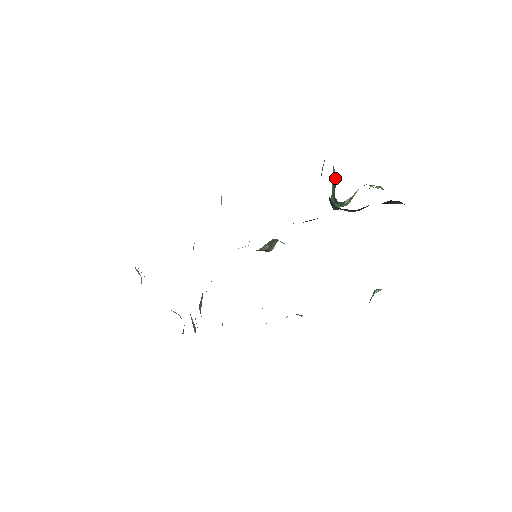
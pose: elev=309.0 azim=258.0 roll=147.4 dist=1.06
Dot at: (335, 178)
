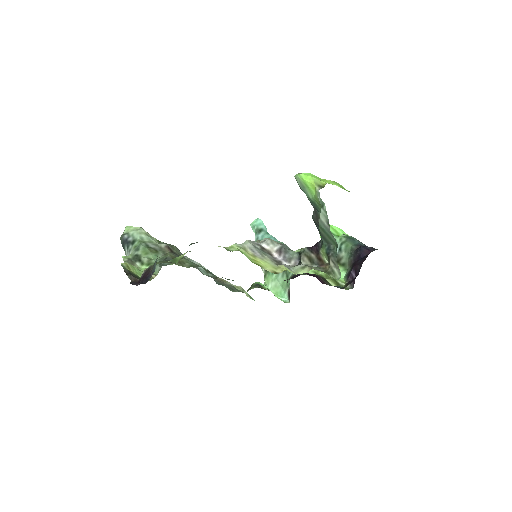
Dot at: occluded
